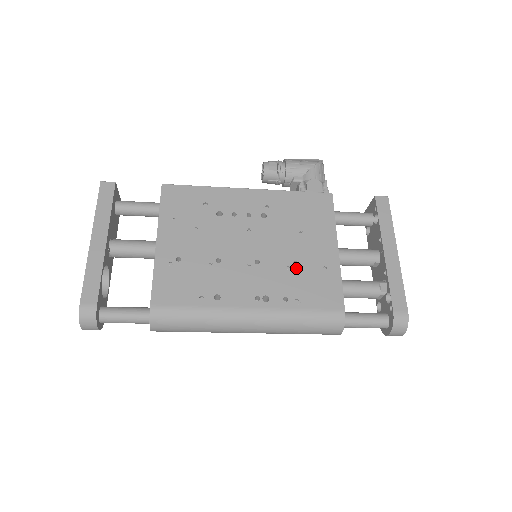
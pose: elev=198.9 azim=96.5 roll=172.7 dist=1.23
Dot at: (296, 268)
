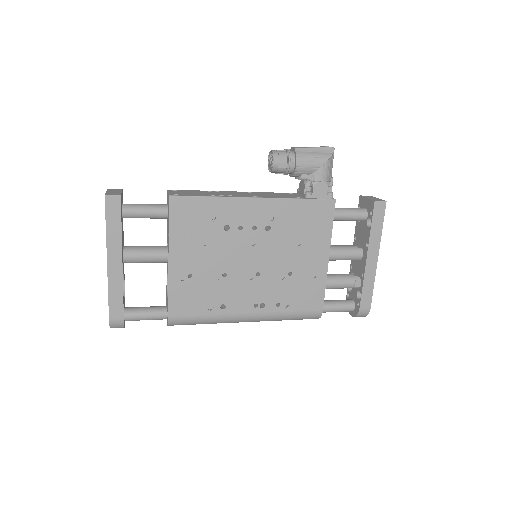
Dot at: (290, 278)
